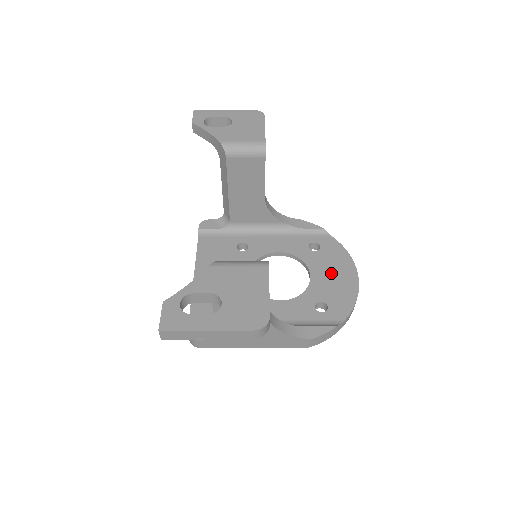
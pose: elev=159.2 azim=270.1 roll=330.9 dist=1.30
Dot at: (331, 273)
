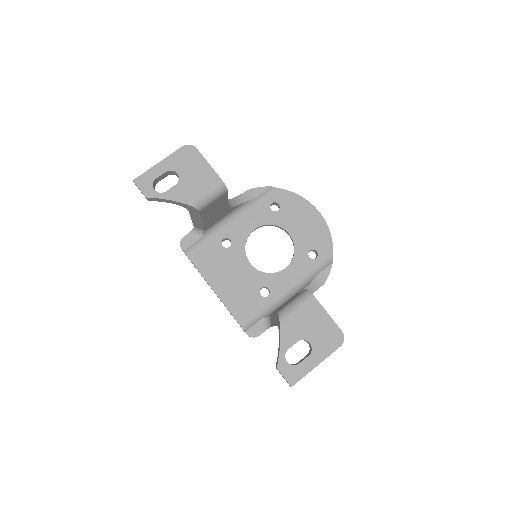
Dot at: (301, 222)
